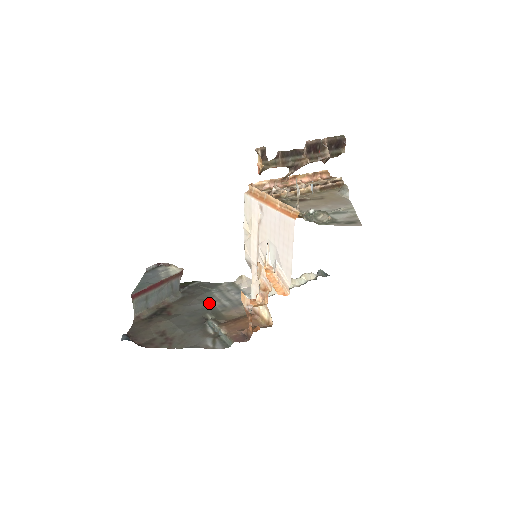
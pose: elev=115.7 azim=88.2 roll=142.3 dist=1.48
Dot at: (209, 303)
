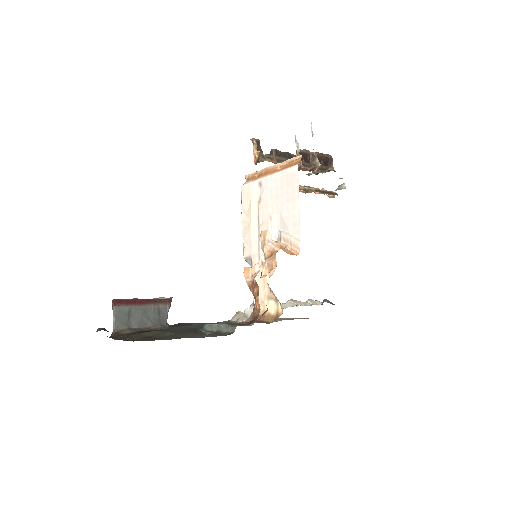
Dot at: (203, 326)
